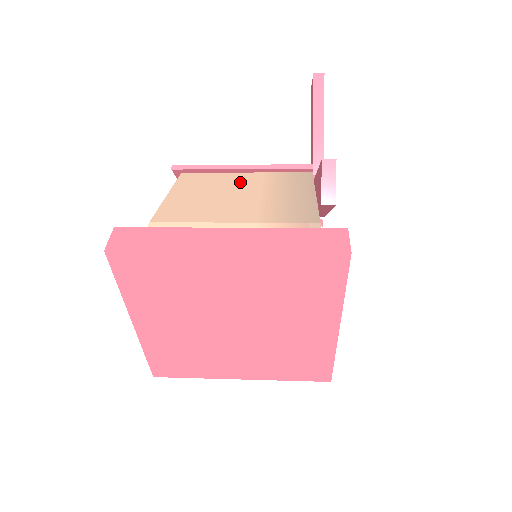
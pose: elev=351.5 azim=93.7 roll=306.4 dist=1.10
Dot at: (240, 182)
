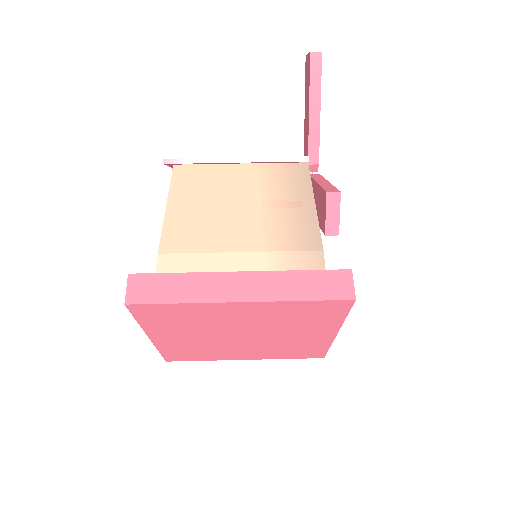
Dot at: (237, 182)
